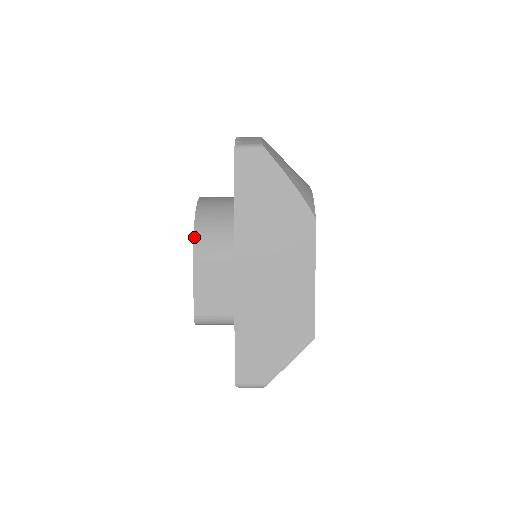
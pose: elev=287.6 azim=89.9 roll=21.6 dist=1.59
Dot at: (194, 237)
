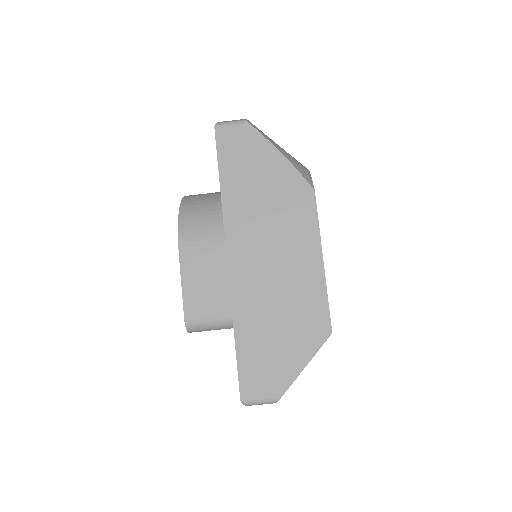
Dot at: (178, 229)
